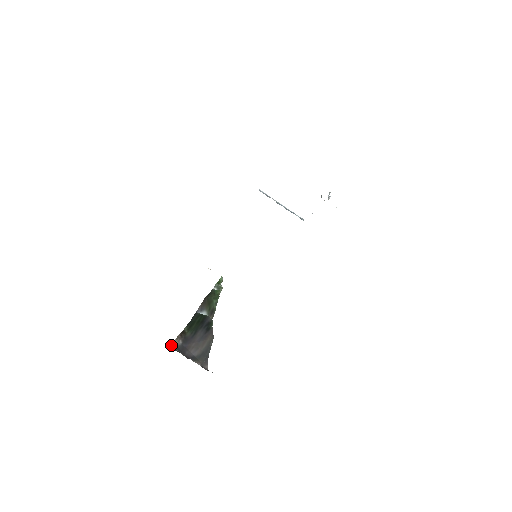
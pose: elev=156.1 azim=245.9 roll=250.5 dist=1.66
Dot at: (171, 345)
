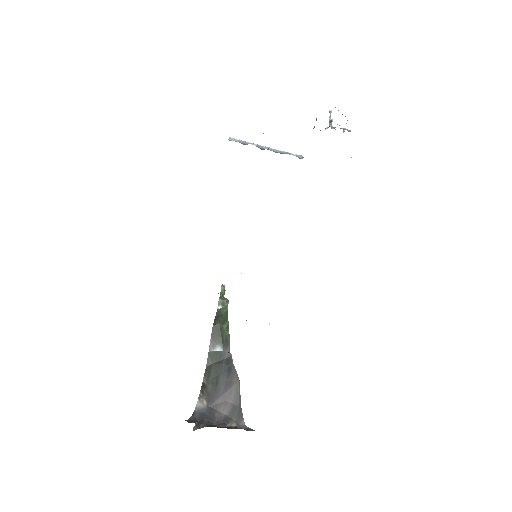
Dot at: (196, 414)
